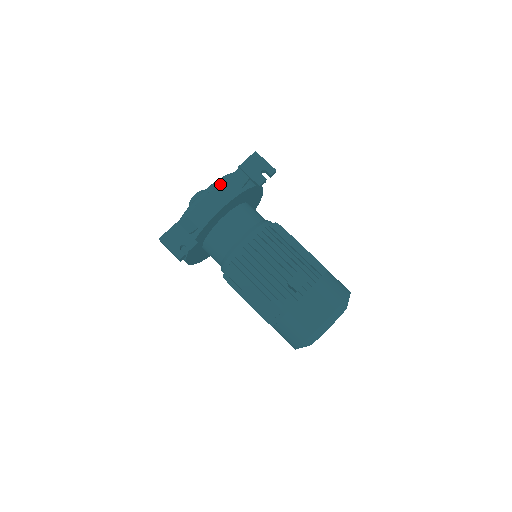
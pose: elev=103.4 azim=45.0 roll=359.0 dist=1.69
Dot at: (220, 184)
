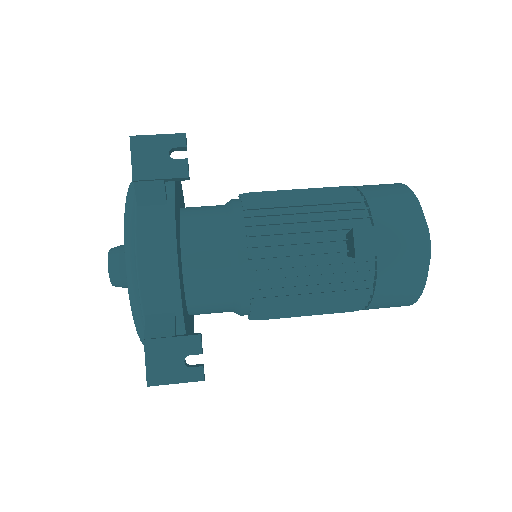
Dot at: (136, 230)
